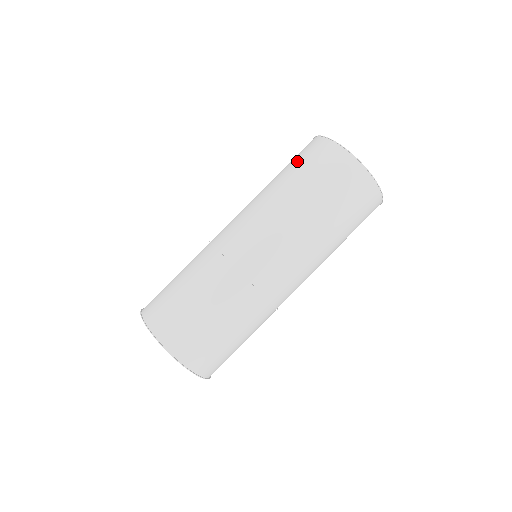
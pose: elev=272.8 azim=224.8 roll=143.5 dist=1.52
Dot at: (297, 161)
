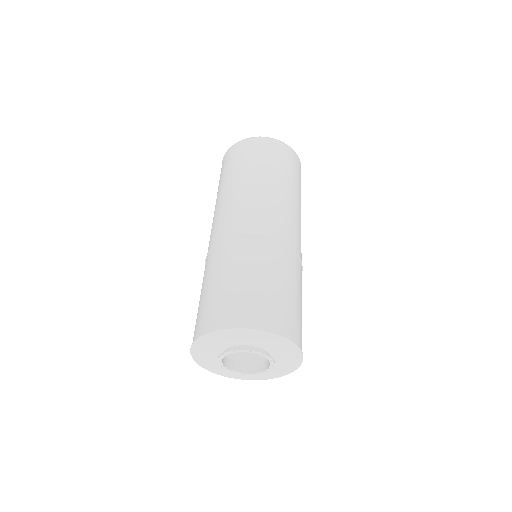
Dot at: occluded
